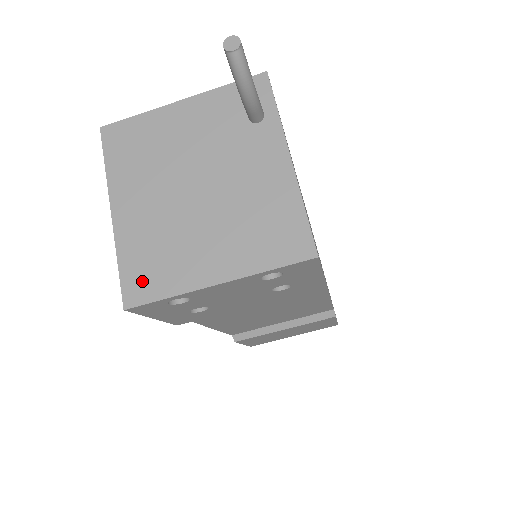
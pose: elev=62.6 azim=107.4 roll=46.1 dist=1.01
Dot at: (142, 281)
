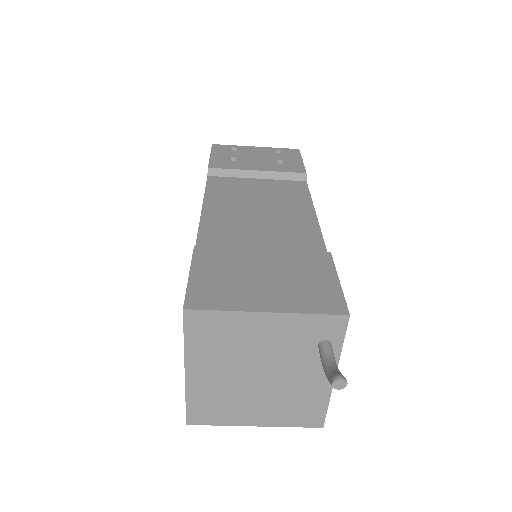
Dot at: (203, 415)
